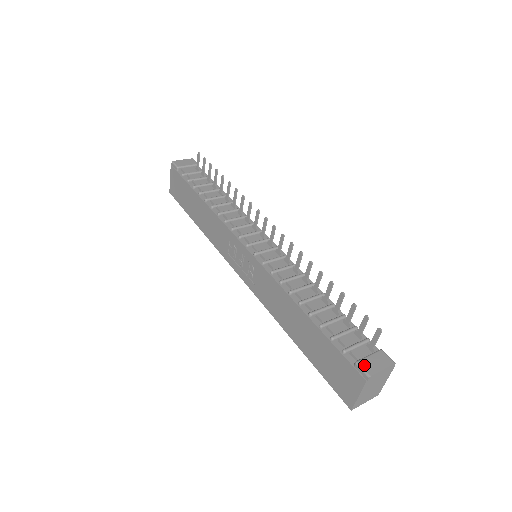
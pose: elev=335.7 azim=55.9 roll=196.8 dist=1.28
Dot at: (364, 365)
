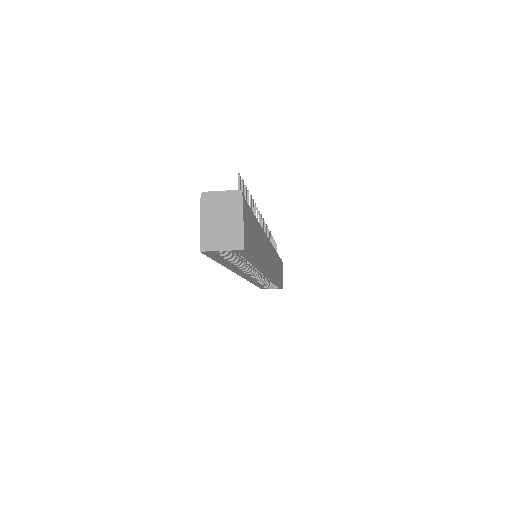
Dot at: occluded
